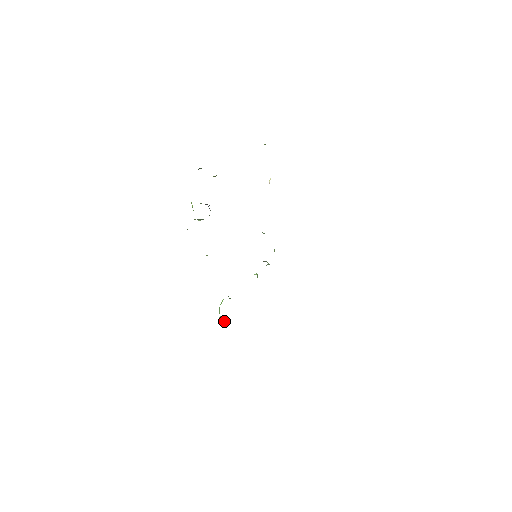
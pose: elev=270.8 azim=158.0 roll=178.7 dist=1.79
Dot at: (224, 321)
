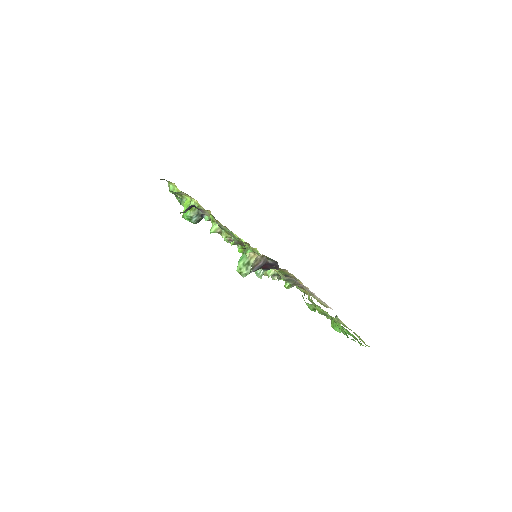
Dot at: (249, 271)
